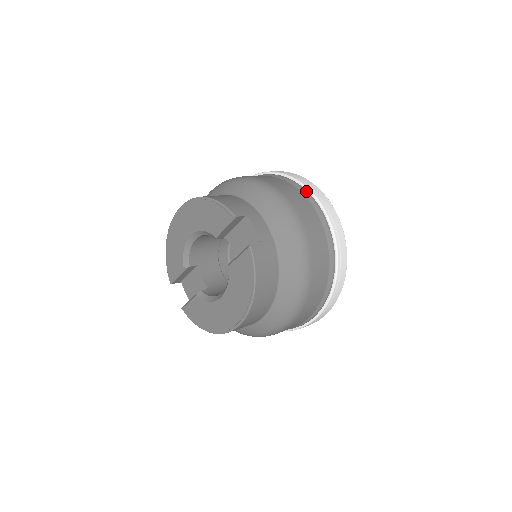
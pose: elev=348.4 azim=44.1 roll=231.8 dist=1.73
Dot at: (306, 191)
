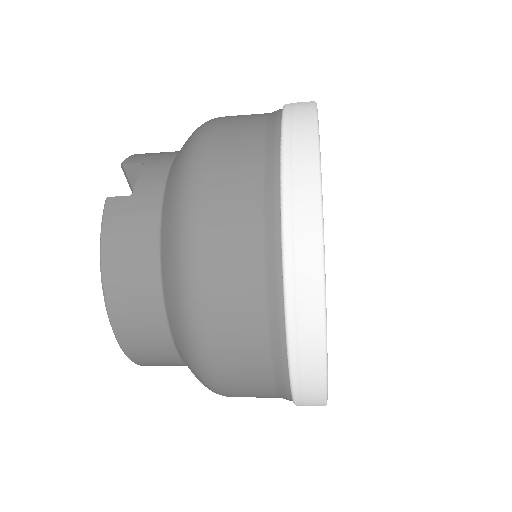
Dot at: (278, 114)
